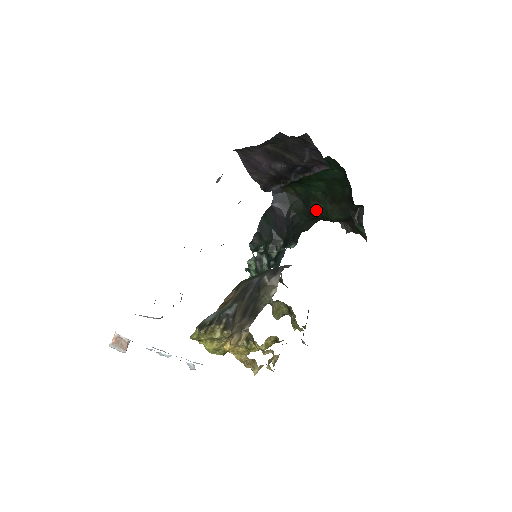
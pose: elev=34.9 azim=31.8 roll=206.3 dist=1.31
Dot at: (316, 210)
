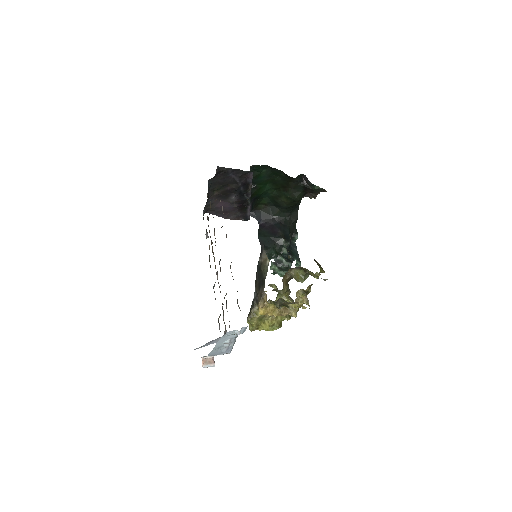
Dot at: (284, 203)
